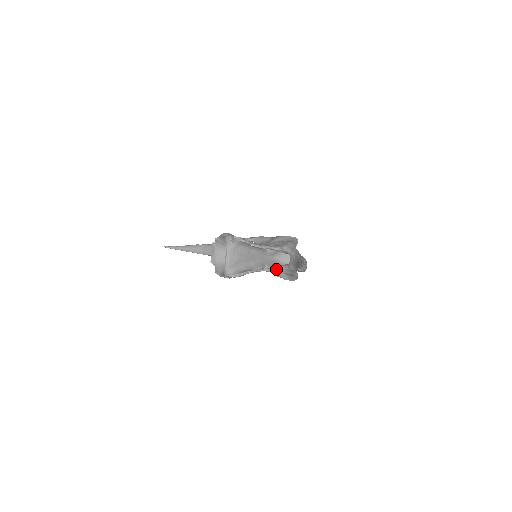
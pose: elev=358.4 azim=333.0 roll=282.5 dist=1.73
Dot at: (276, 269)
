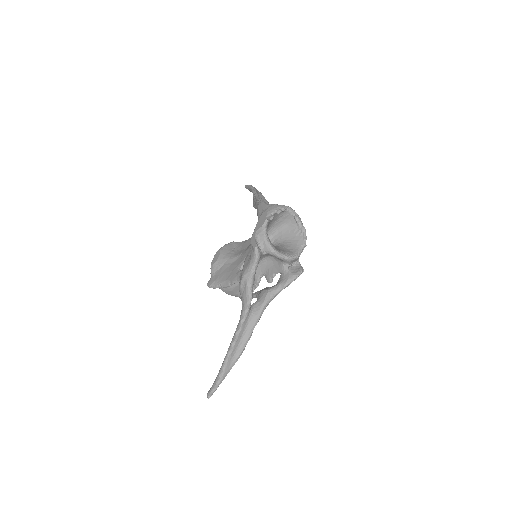
Dot at: occluded
